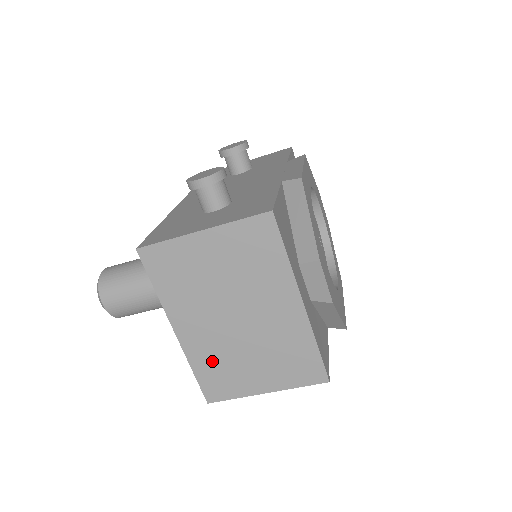
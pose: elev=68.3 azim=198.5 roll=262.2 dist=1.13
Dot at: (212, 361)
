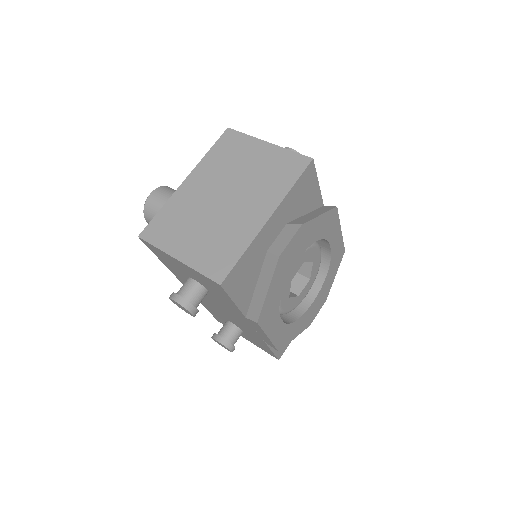
Dot at: (178, 212)
